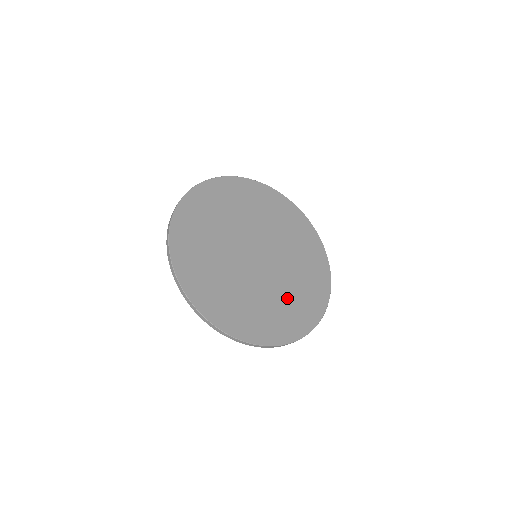
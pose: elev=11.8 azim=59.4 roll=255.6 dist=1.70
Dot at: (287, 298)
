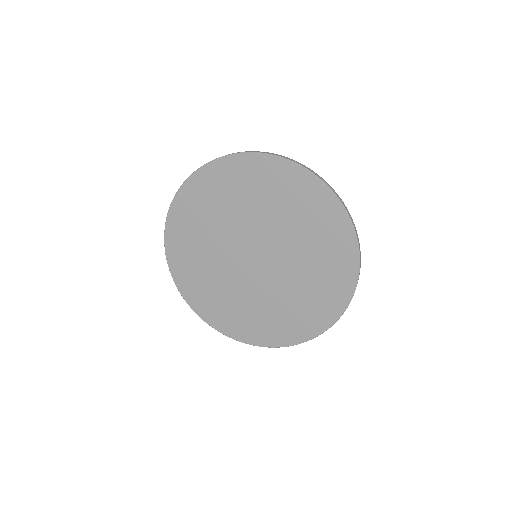
Dot at: (291, 302)
